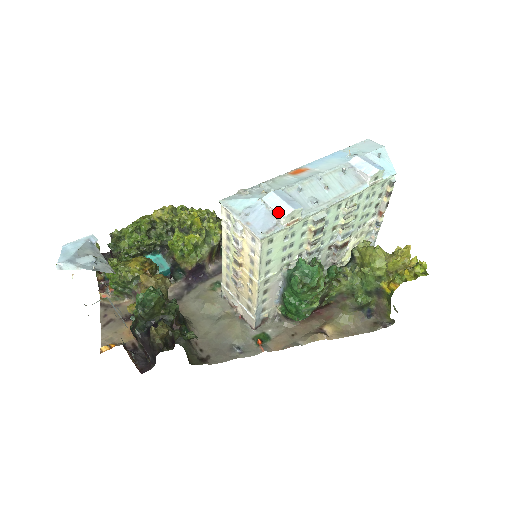
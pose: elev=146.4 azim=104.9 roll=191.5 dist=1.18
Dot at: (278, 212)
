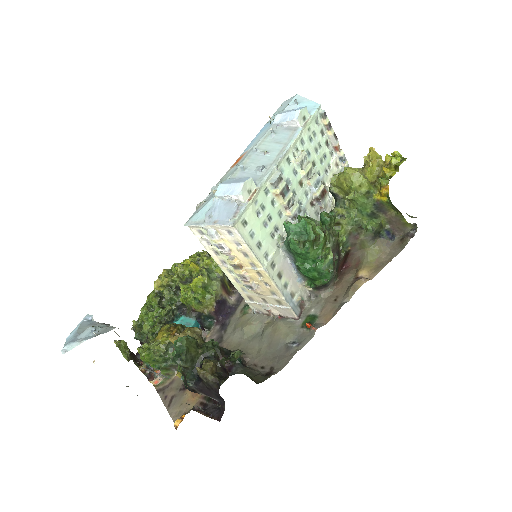
Dot at: (232, 194)
